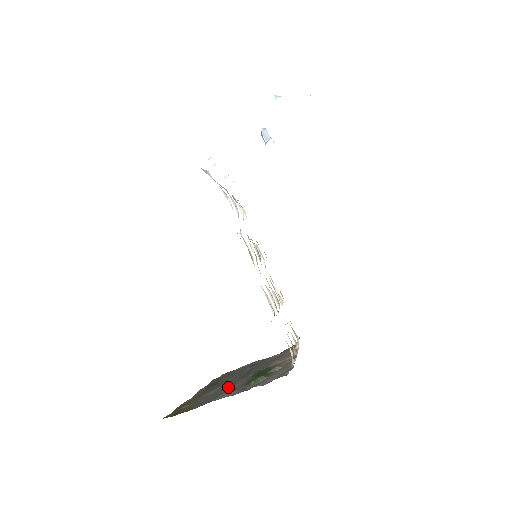
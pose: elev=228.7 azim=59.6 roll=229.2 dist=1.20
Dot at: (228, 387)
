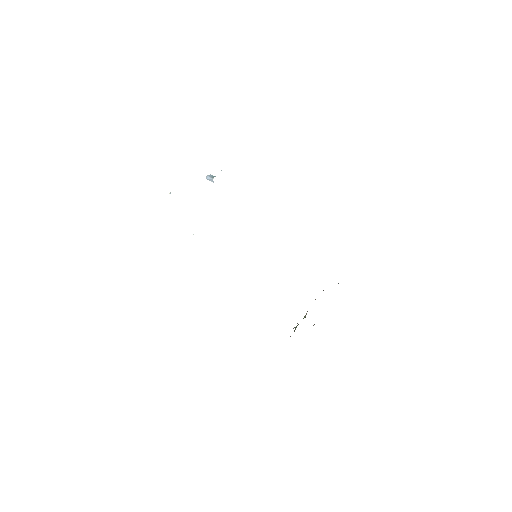
Dot at: occluded
